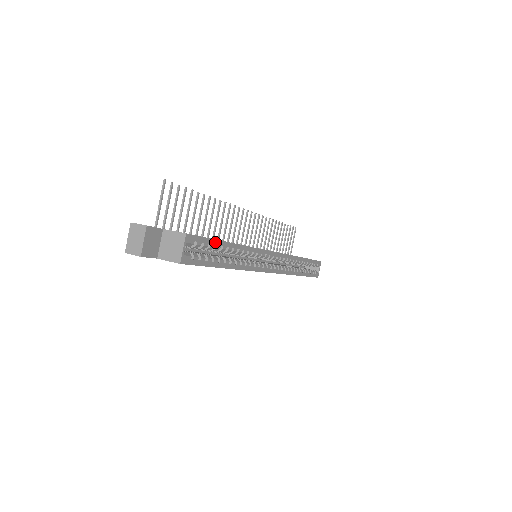
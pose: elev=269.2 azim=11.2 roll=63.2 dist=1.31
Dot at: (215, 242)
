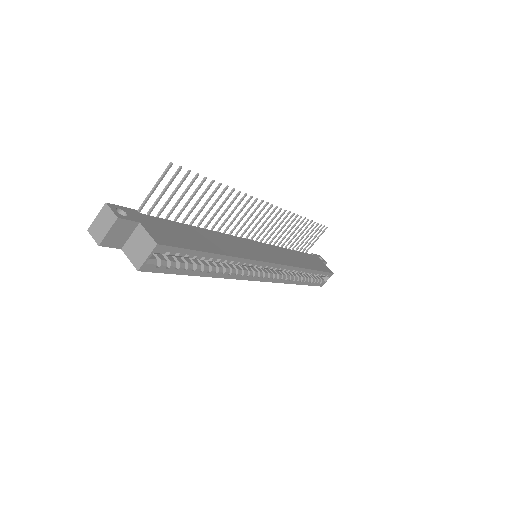
Dot at: (196, 253)
